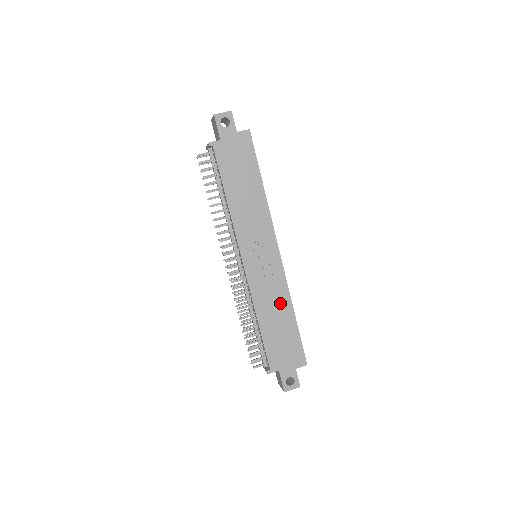
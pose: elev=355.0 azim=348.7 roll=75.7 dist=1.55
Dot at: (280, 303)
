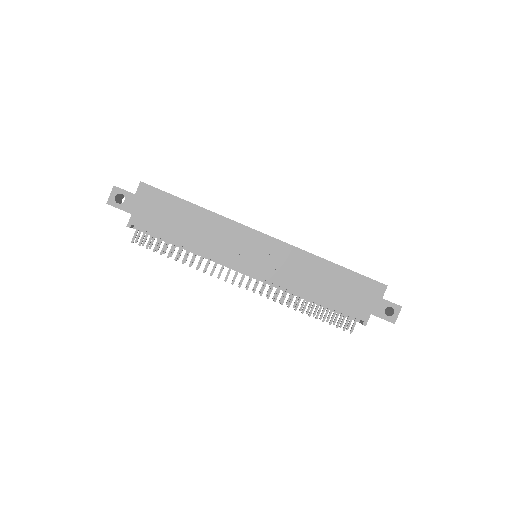
Dot at: (312, 268)
